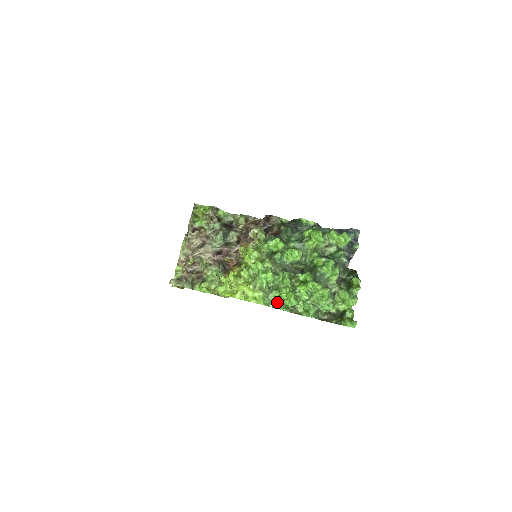
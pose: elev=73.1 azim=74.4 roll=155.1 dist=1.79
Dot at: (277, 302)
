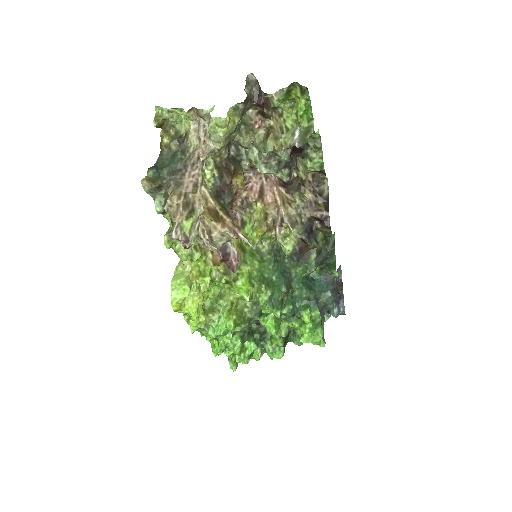
Dot at: (205, 335)
